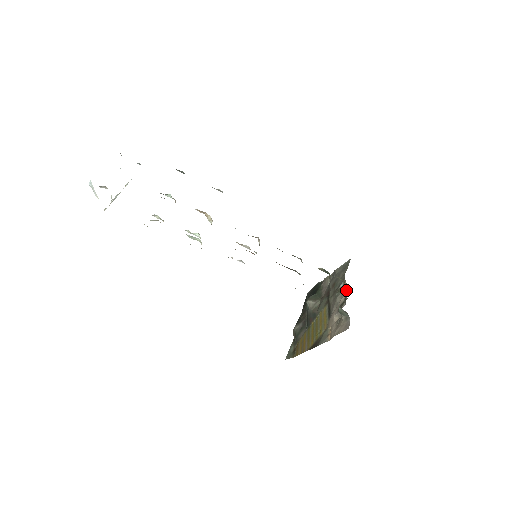
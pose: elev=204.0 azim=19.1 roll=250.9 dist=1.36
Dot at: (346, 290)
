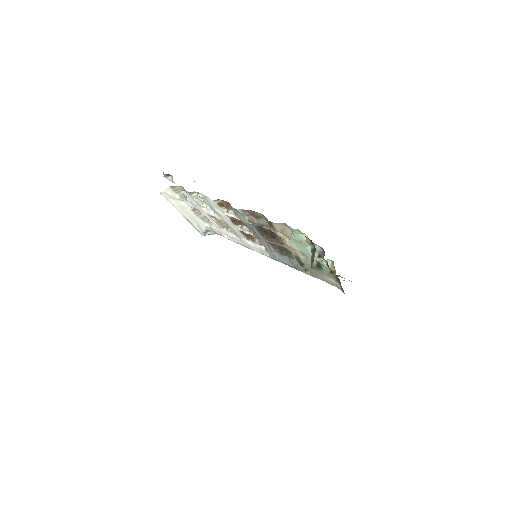
Dot at: occluded
